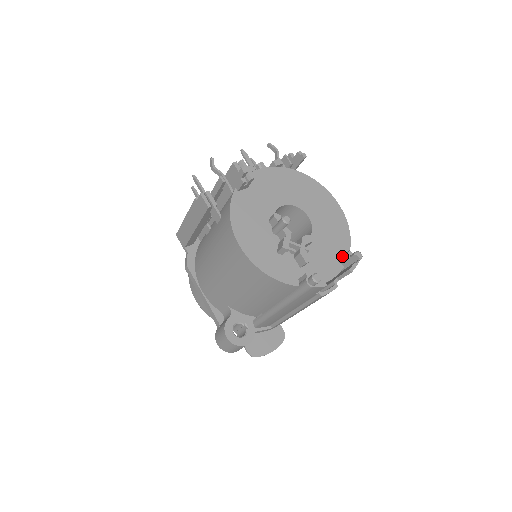
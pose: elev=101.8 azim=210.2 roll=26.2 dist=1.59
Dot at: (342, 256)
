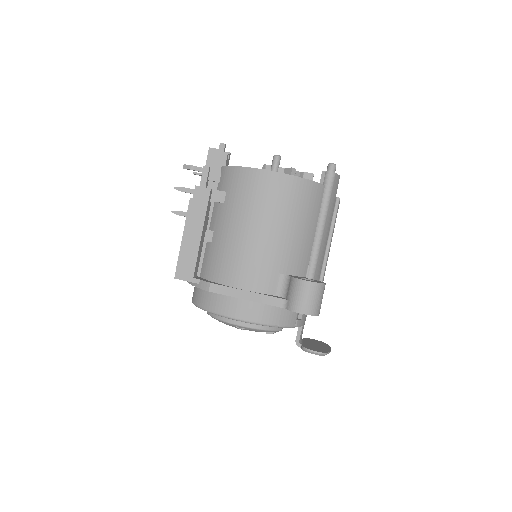
Dot at: occluded
